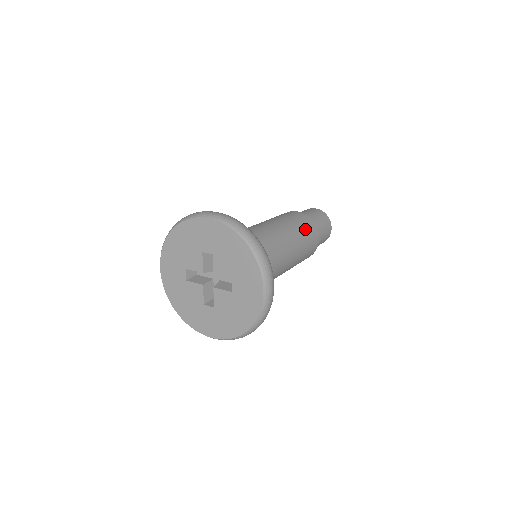
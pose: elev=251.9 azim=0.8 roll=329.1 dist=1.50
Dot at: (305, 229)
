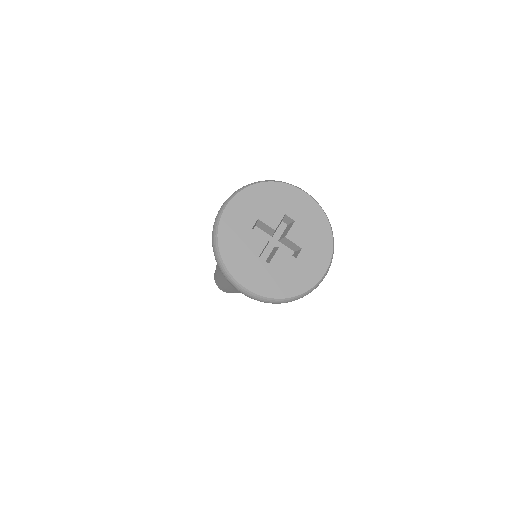
Dot at: occluded
